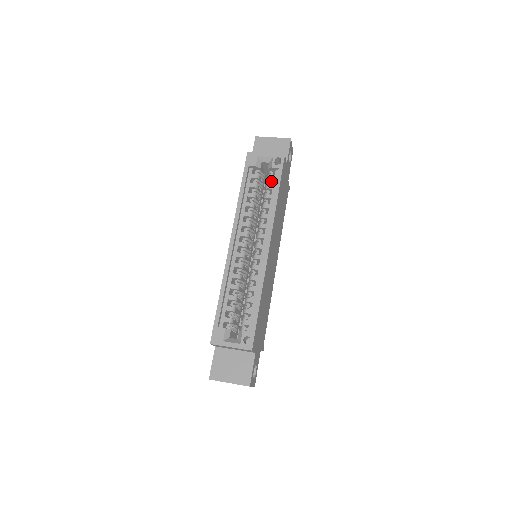
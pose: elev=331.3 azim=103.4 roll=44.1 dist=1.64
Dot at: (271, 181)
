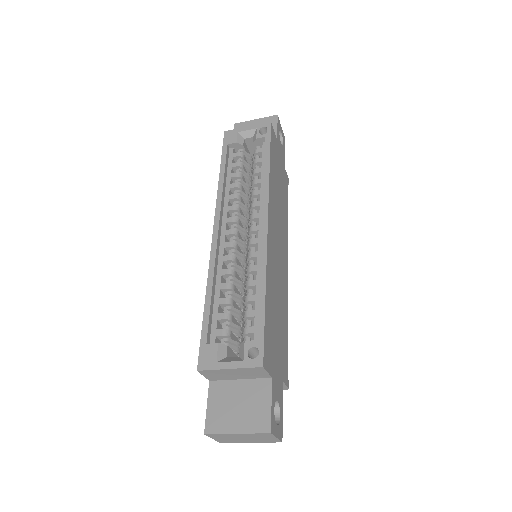
Dot at: (259, 157)
